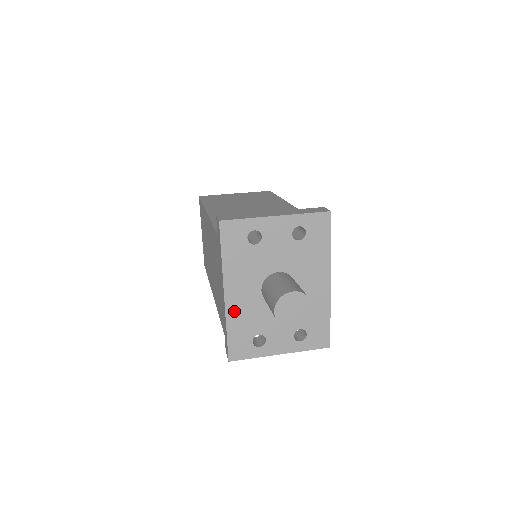
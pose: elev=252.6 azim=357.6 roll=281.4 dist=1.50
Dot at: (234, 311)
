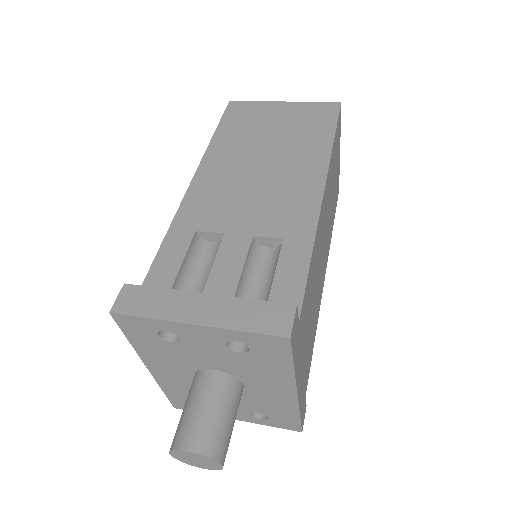
Dot at: (166, 381)
